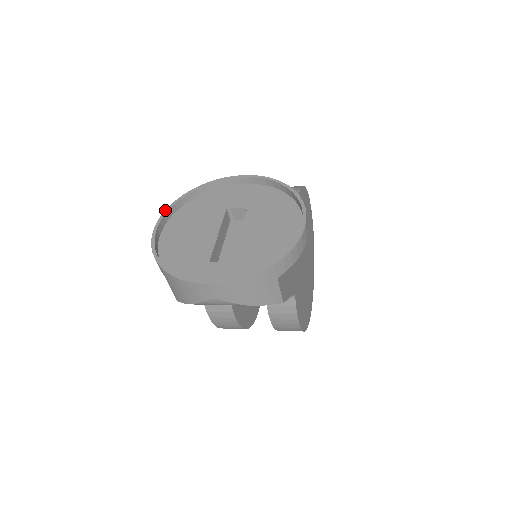
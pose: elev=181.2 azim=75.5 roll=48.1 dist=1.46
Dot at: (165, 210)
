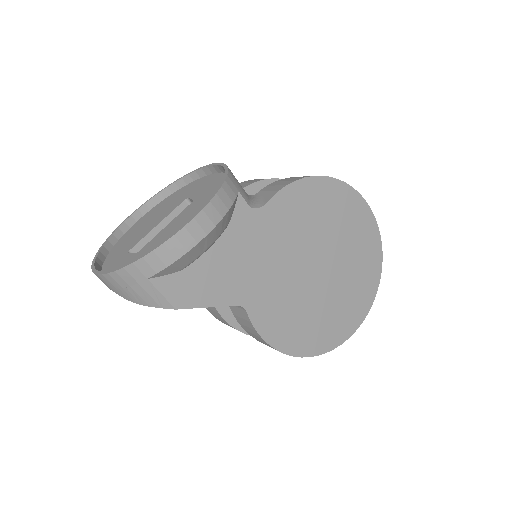
Dot at: (150, 198)
